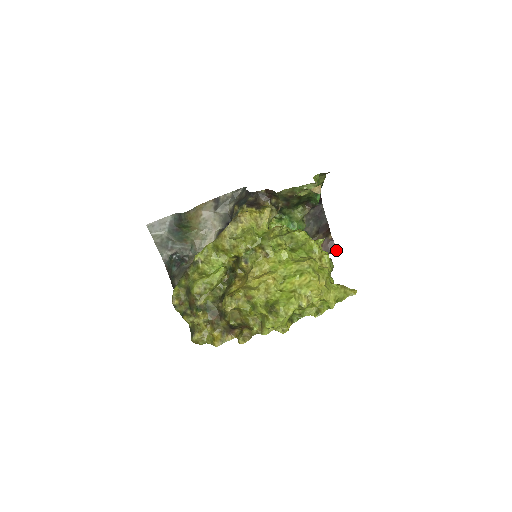
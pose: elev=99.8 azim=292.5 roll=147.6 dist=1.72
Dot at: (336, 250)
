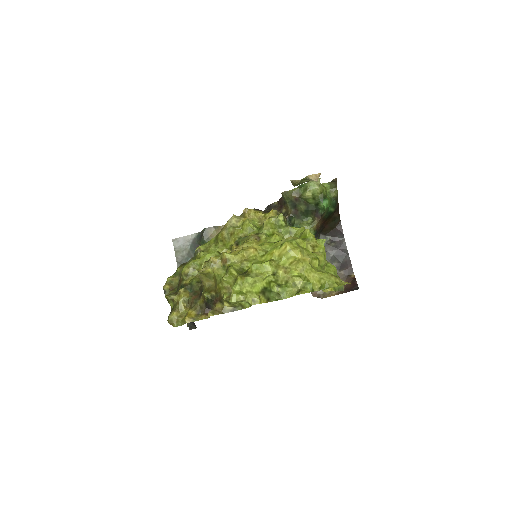
Dot at: (357, 288)
